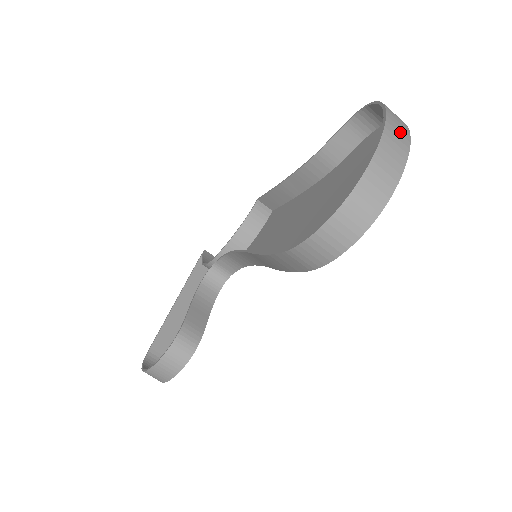
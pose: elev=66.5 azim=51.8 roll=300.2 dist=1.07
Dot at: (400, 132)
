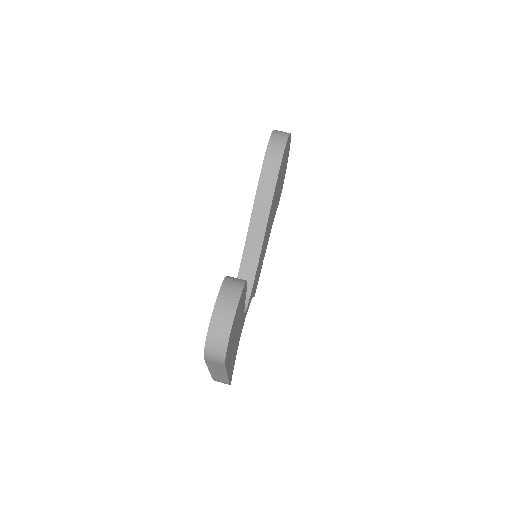
Dot at: occluded
